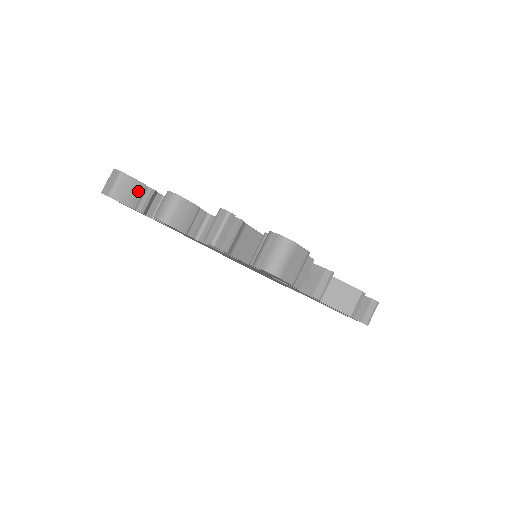
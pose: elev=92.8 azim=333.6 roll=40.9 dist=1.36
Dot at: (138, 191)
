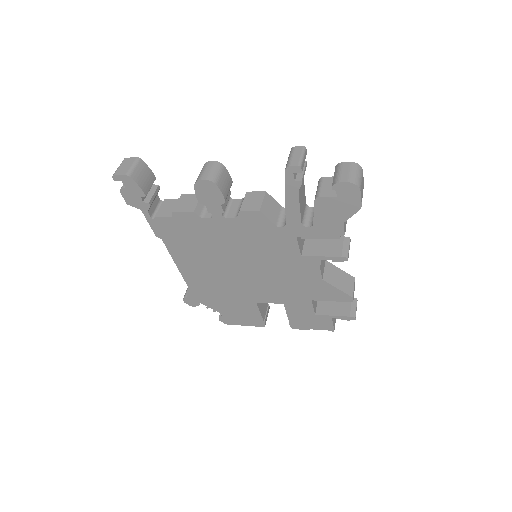
Dot at: (150, 180)
